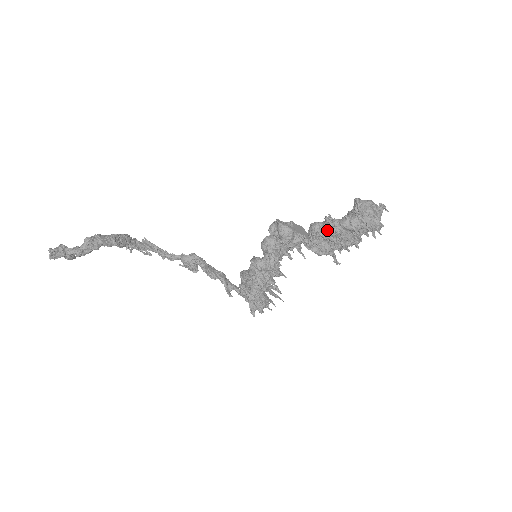
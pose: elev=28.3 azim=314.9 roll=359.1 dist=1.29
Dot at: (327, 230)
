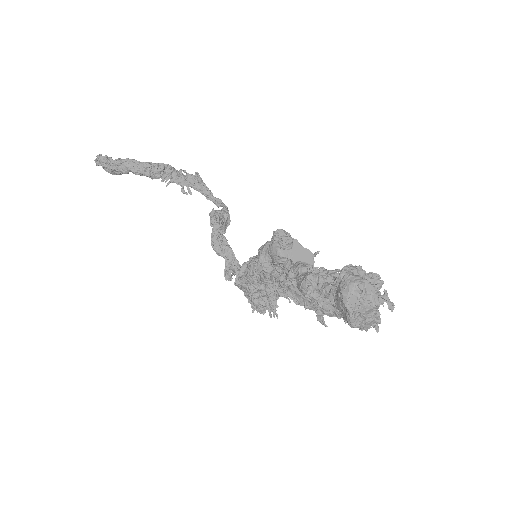
Dot at: (300, 284)
